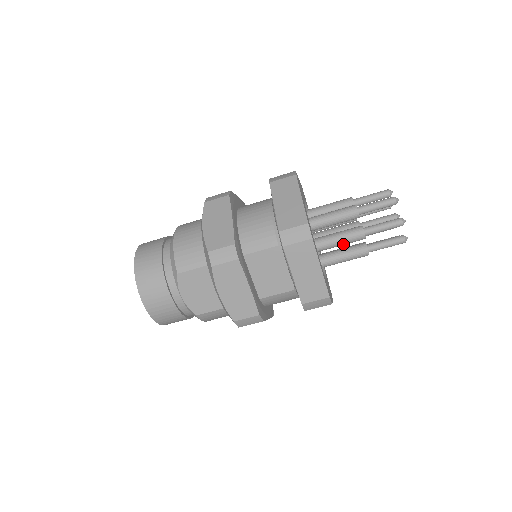
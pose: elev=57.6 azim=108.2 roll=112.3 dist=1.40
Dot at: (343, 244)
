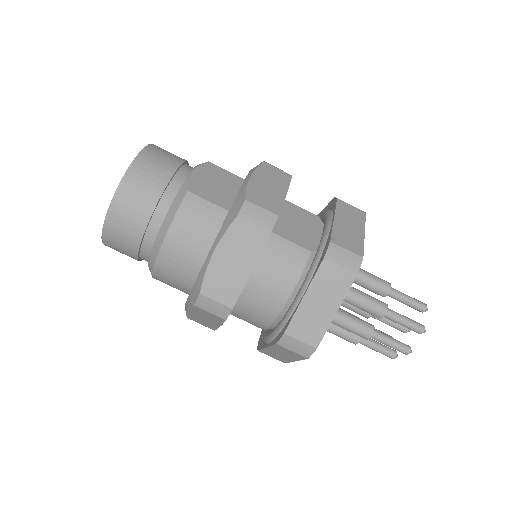
Dot at: (367, 279)
